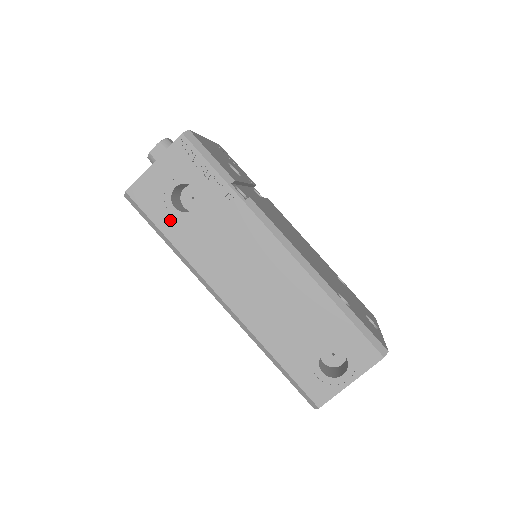
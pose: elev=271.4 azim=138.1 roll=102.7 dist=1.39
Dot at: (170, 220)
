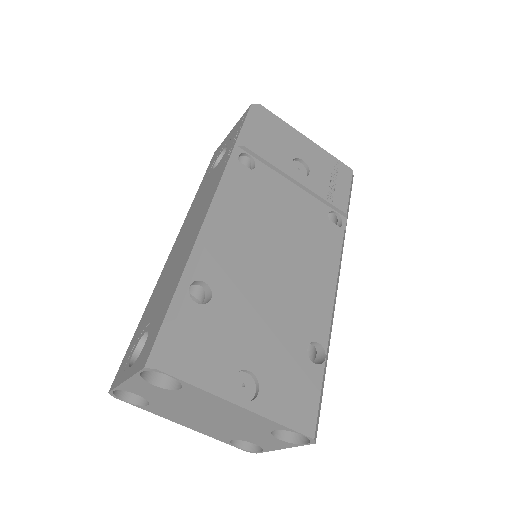
Dot at: (207, 175)
